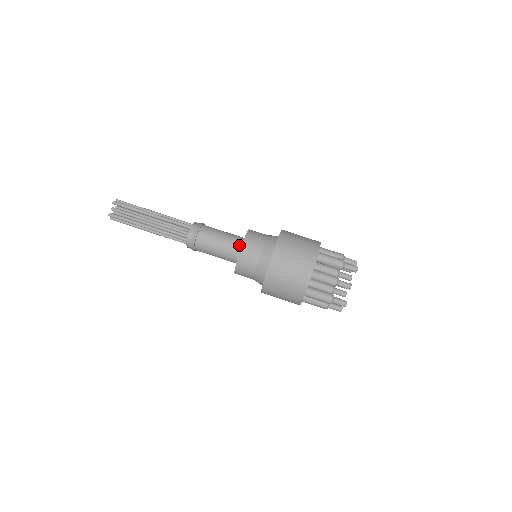
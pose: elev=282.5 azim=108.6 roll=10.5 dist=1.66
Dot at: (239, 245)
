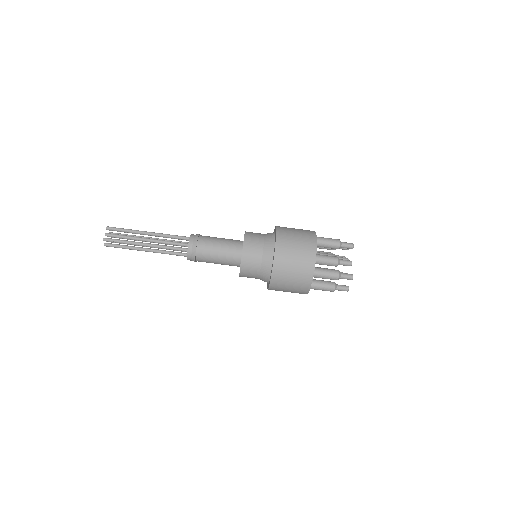
Dot at: (240, 244)
